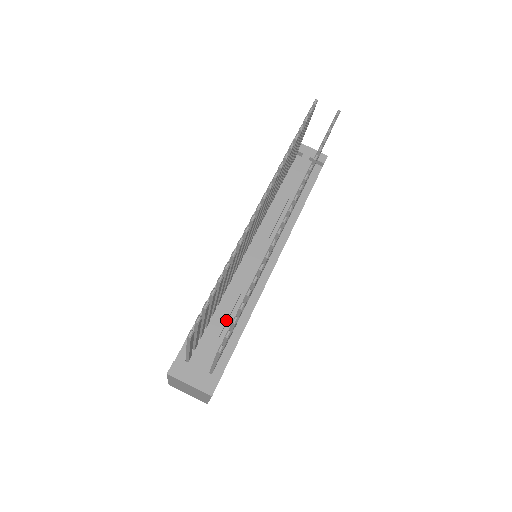
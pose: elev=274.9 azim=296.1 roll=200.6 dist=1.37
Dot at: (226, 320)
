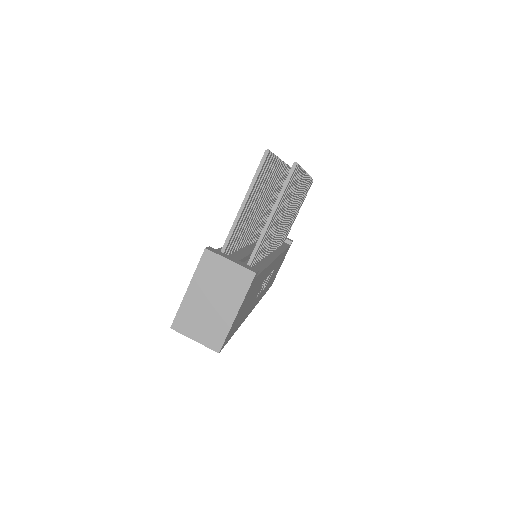
Dot at: (250, 252)
